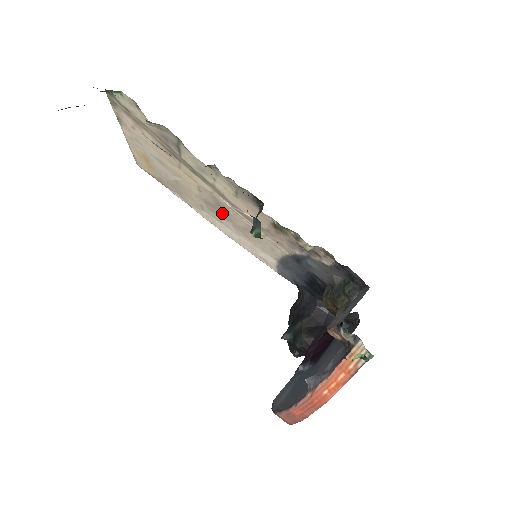
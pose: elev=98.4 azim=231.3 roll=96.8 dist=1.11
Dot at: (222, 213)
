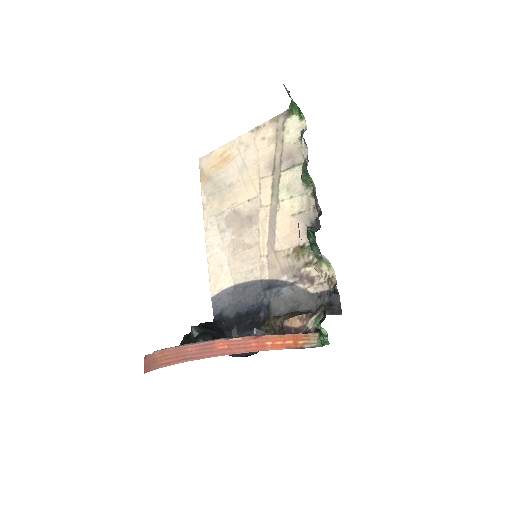
Dot at: (239, 226)
